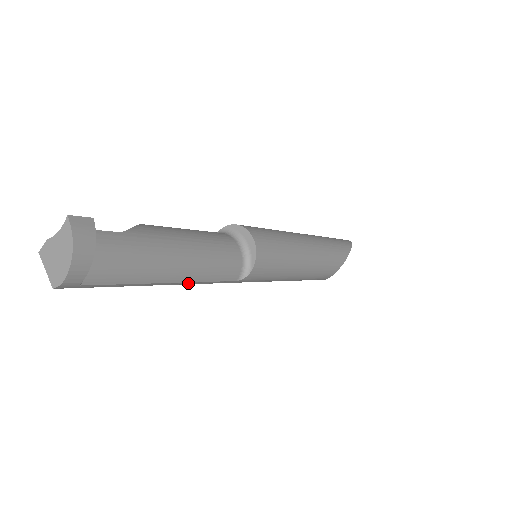
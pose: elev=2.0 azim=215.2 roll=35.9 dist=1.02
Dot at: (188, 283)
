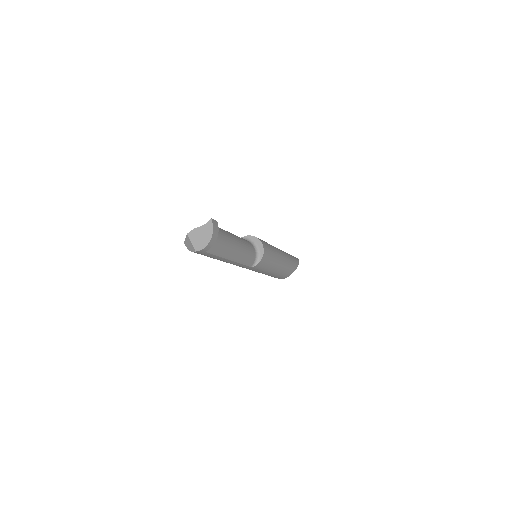
Dot at: (234, 263)
